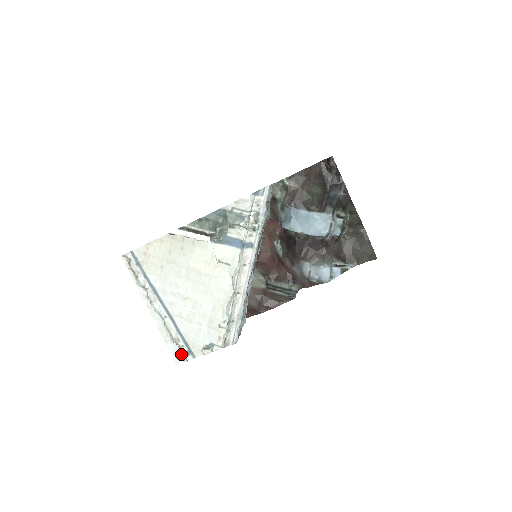
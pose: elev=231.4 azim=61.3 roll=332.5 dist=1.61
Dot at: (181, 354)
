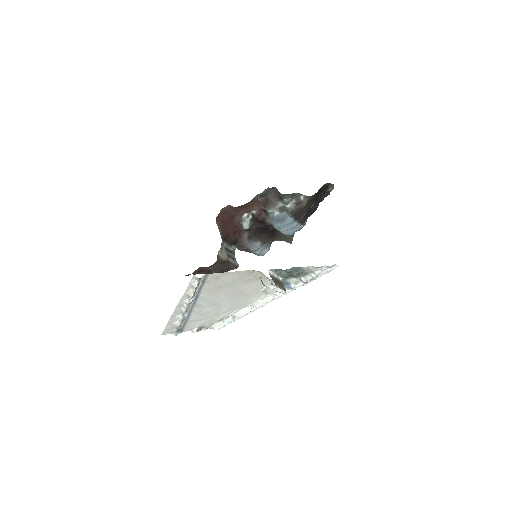
Dot at: (172, 330)
